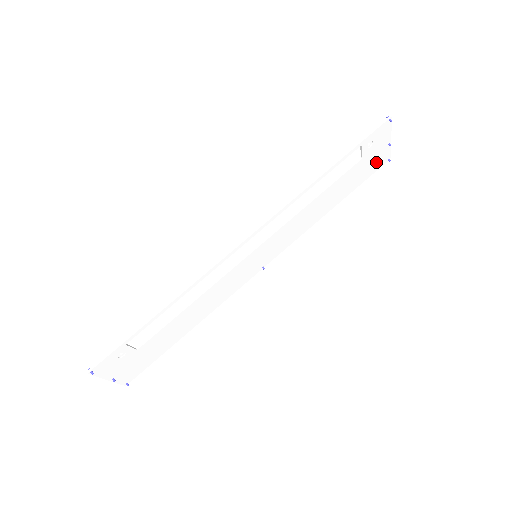
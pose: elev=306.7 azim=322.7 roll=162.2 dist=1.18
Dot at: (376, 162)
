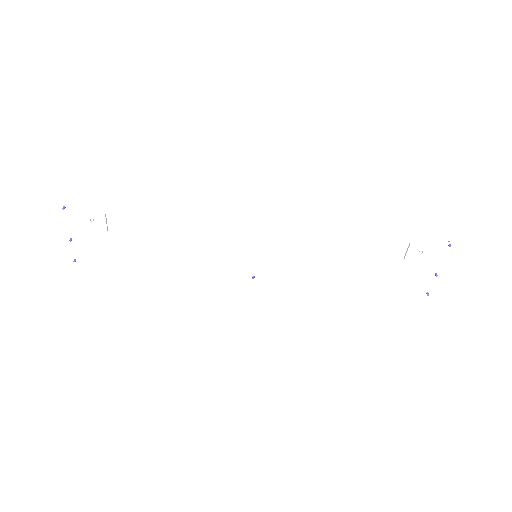
Dot at: (414, 282)
